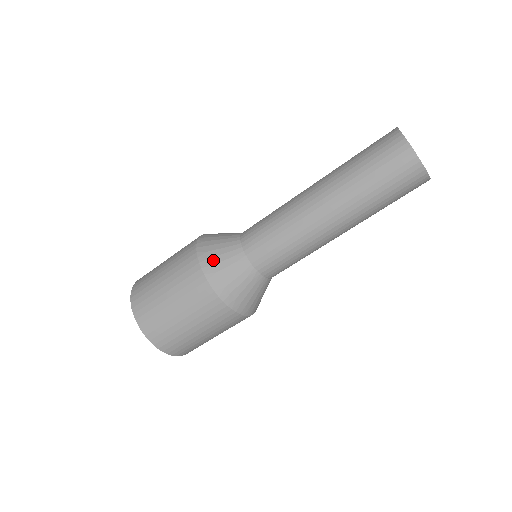
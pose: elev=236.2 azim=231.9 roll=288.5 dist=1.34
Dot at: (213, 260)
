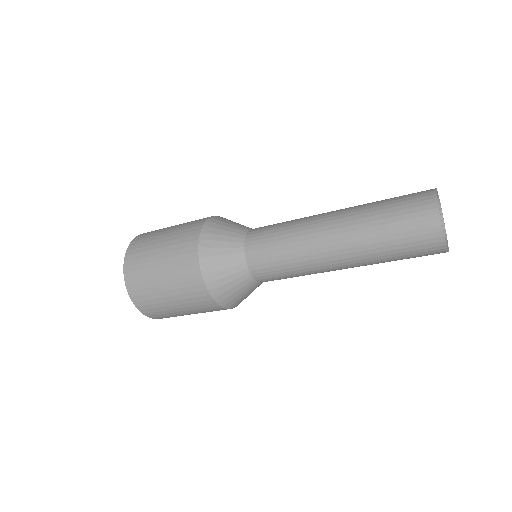
Dot at: (213, 259)
